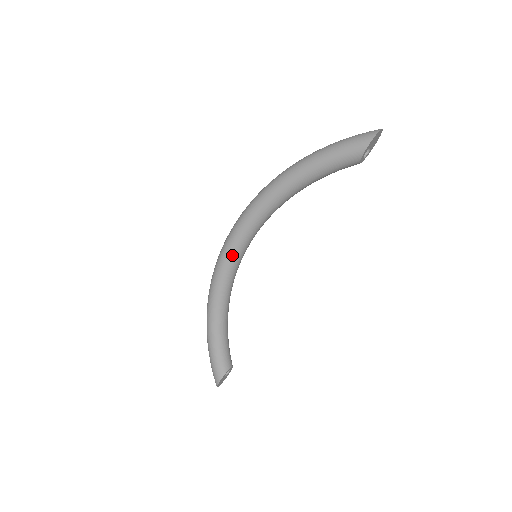
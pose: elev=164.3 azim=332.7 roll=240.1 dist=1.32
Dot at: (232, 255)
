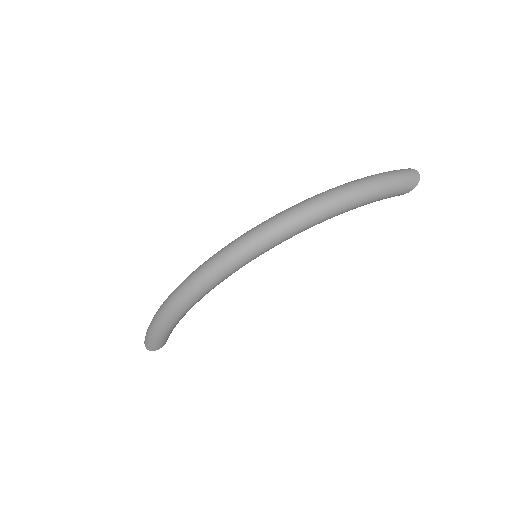
Dot at: occluded
